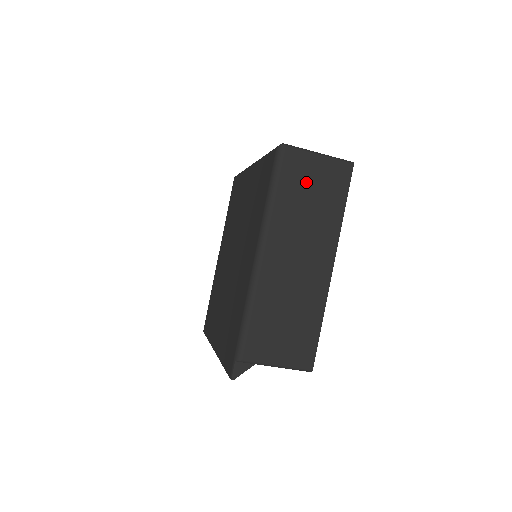
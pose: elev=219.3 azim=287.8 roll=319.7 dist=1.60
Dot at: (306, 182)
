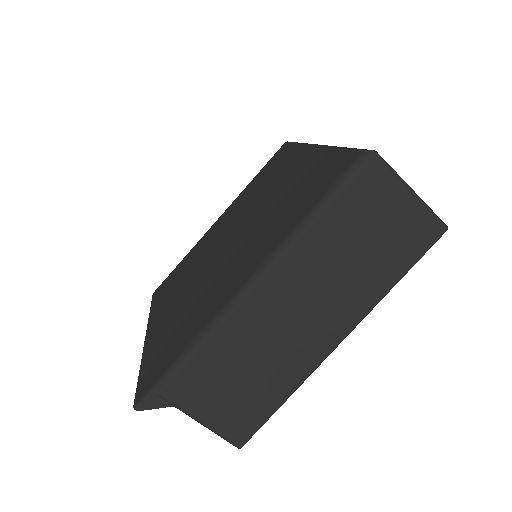
Dot at: (373, 219)
